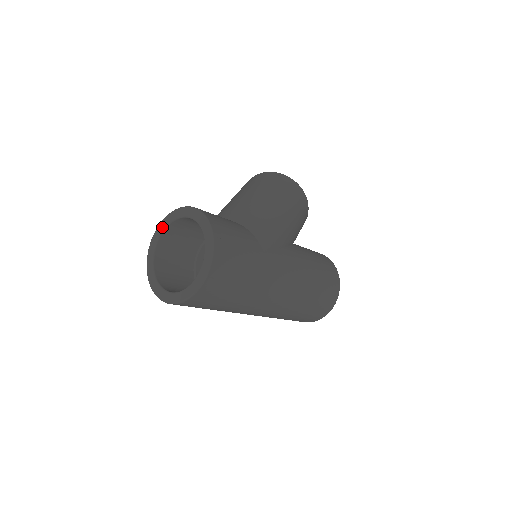
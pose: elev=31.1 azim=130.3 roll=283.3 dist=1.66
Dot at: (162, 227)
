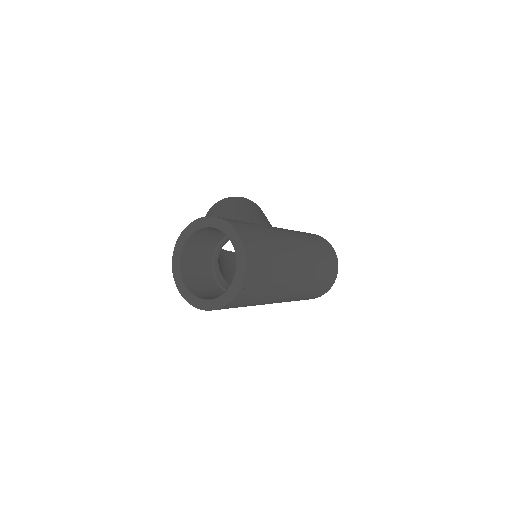
Dot at: (176, 261)
